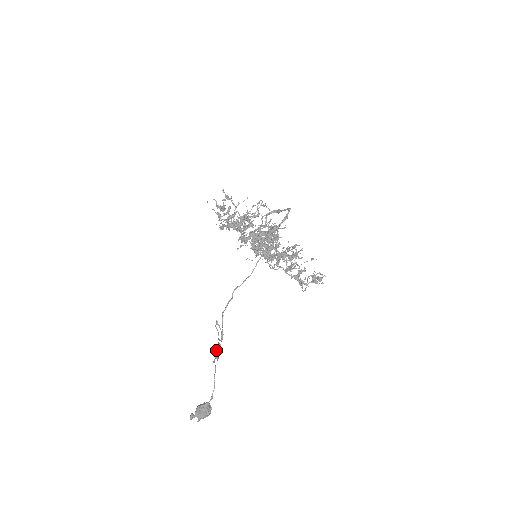
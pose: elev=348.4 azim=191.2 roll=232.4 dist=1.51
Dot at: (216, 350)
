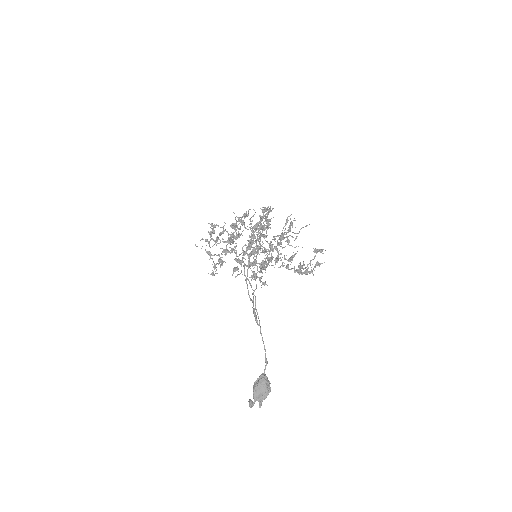
Dot at: (254, 291)
